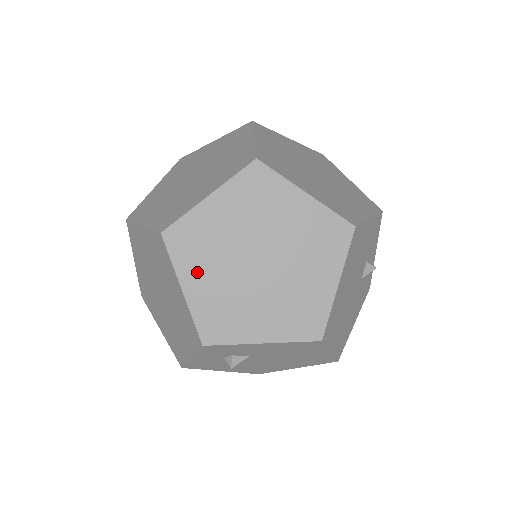
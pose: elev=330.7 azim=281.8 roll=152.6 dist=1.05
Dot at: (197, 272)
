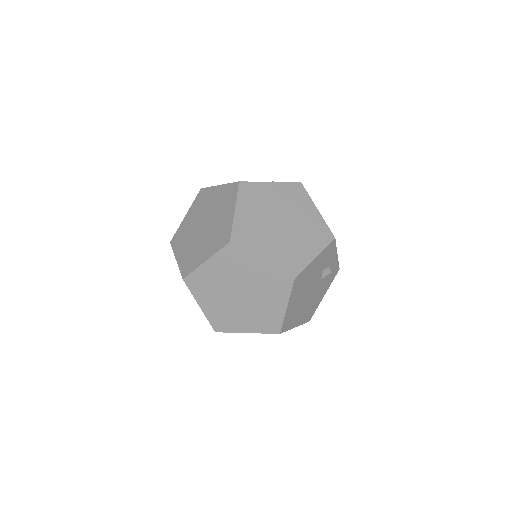
Dot at: (206, 299)
